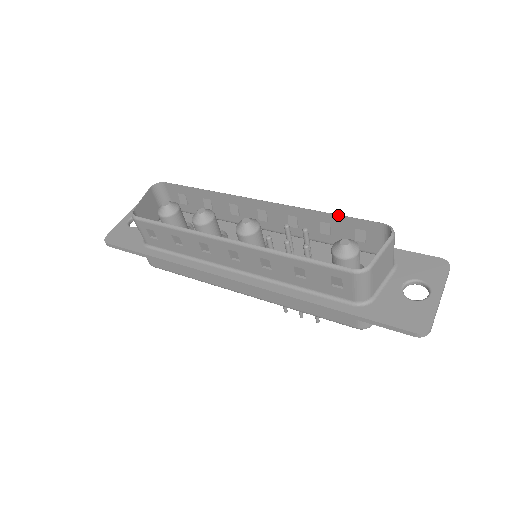
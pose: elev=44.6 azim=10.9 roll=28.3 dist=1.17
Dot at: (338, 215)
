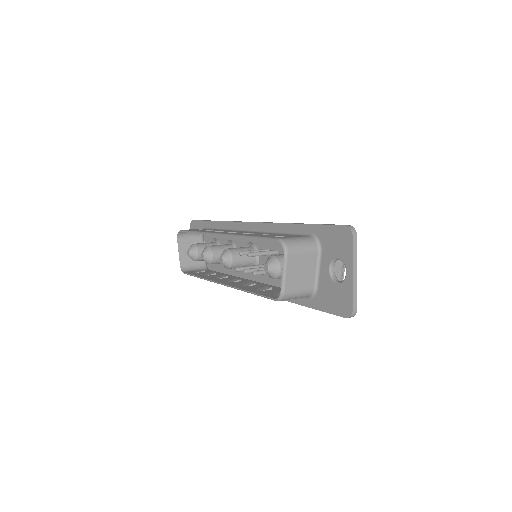
Dot at: occluded
